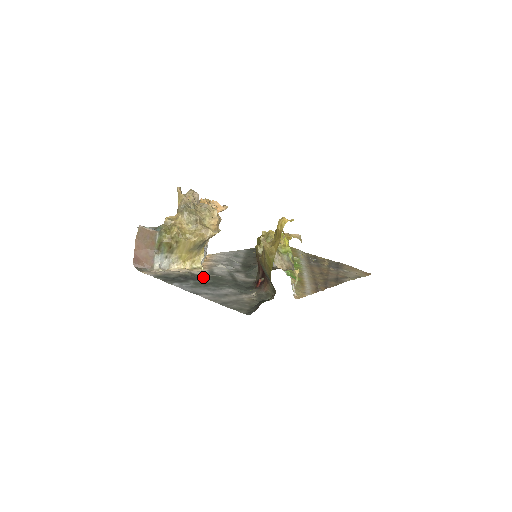
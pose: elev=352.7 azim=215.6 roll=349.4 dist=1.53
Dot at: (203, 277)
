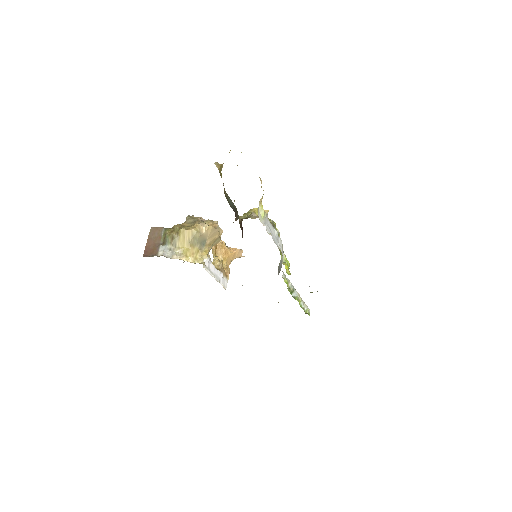
Dot at: occluded
